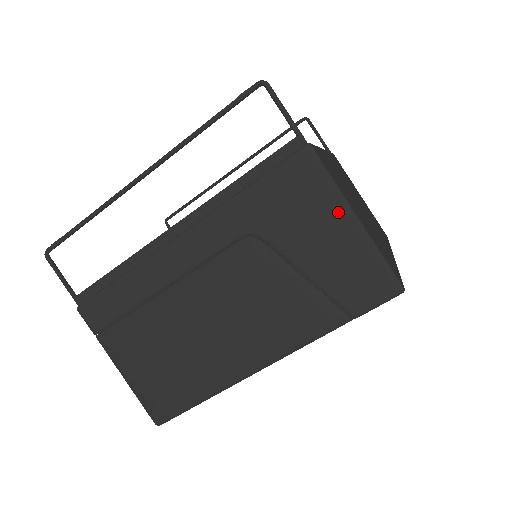
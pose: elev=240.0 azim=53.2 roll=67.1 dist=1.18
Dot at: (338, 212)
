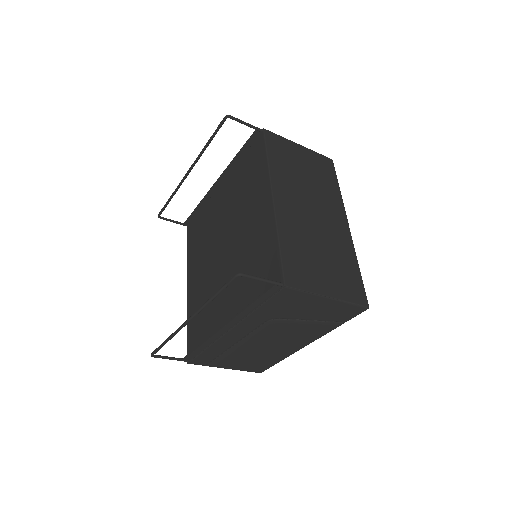
Dot at: (318, 300)
